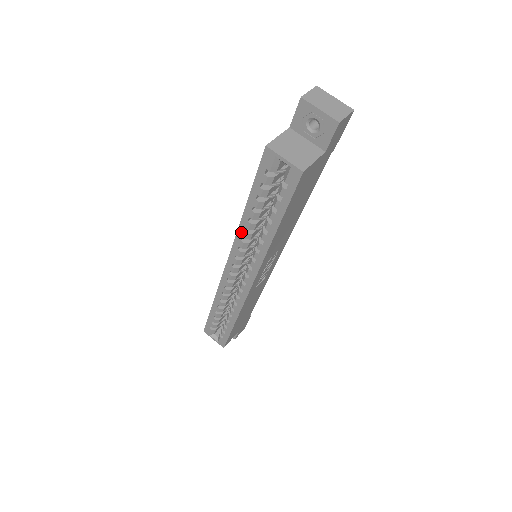
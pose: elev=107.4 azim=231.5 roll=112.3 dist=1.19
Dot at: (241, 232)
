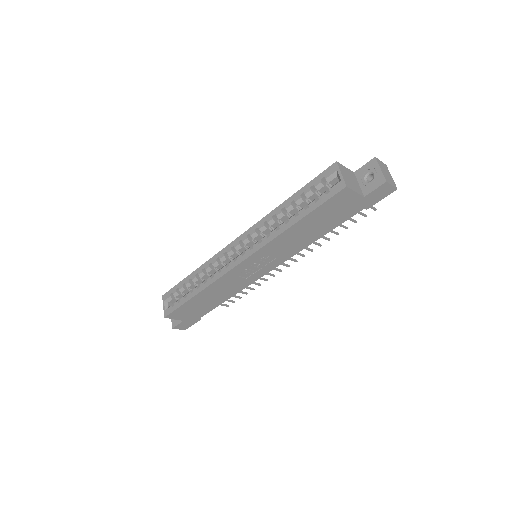
Dot at: (269, 216)
